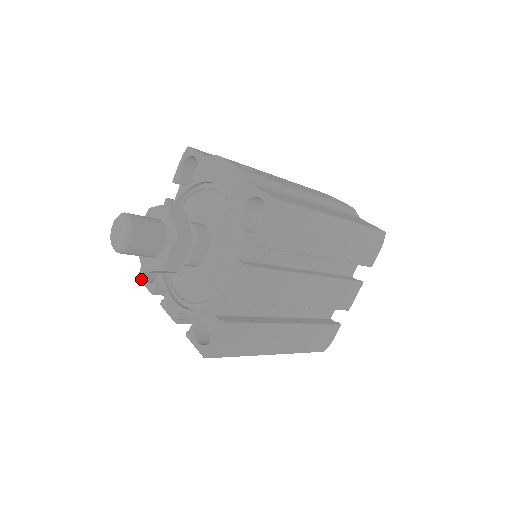
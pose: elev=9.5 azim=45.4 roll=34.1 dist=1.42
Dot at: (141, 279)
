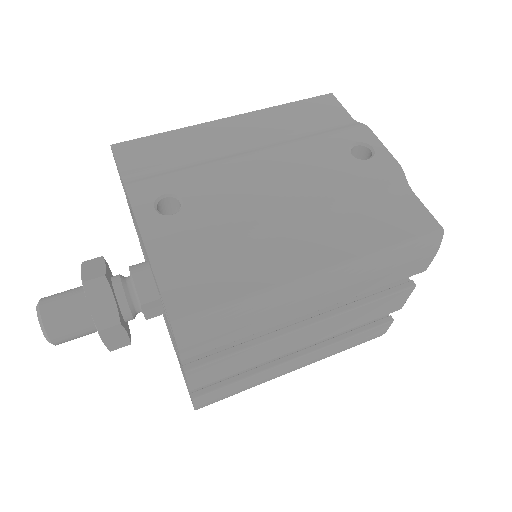
Dot at: occluded
